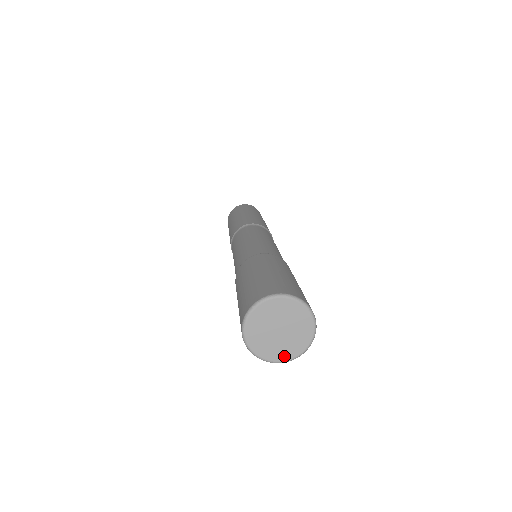
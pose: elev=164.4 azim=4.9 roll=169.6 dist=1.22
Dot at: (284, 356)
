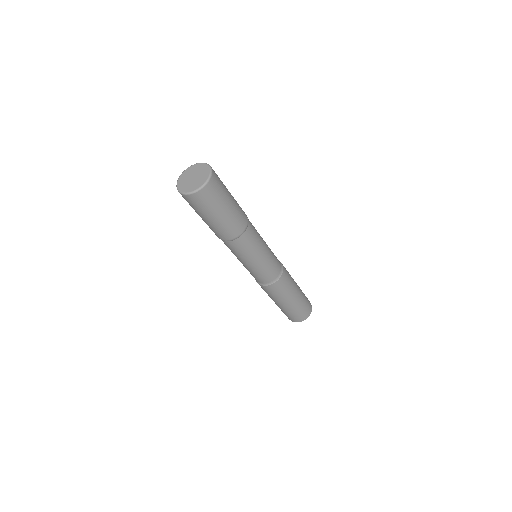
Dot at: (184, 190)
